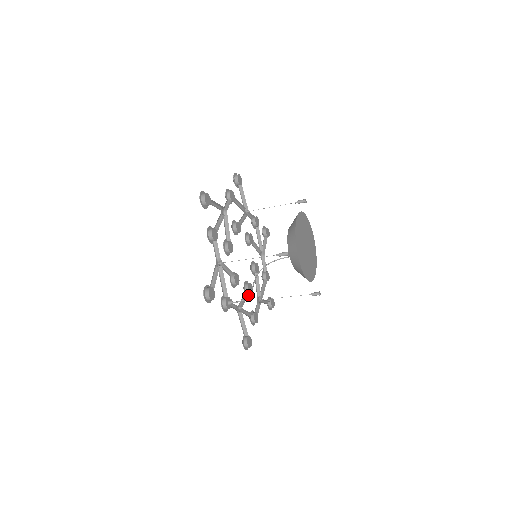
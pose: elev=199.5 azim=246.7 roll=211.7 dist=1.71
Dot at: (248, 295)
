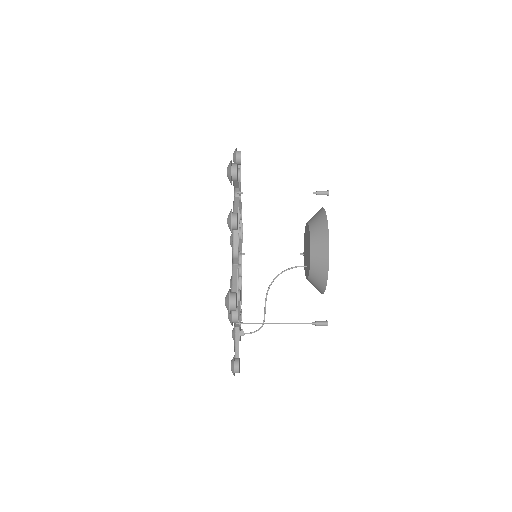
Dot at: (262, 325)
